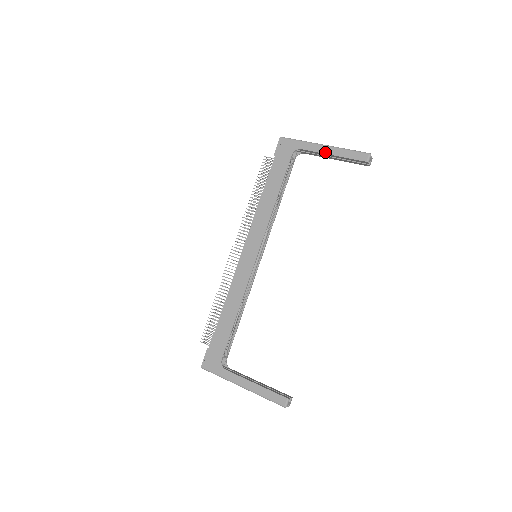
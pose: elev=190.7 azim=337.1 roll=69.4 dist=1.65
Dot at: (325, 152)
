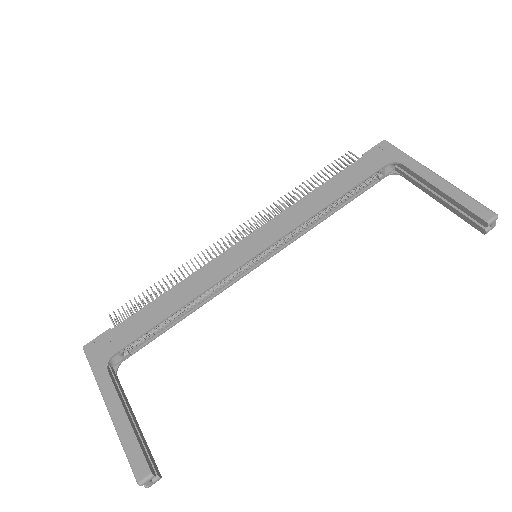
Dot at: (433, 182)
